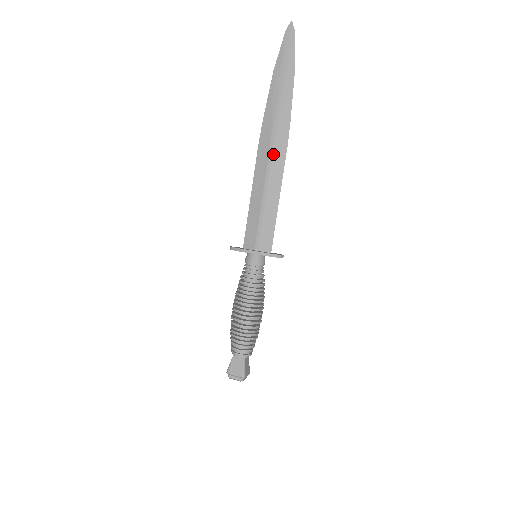
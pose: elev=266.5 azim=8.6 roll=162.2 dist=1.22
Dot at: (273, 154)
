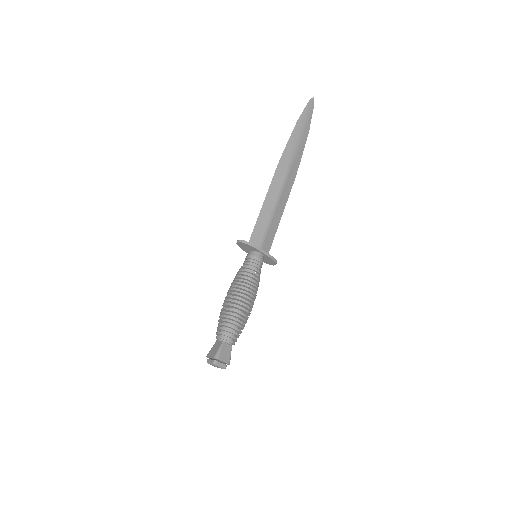
Dot at: (287, 181)
